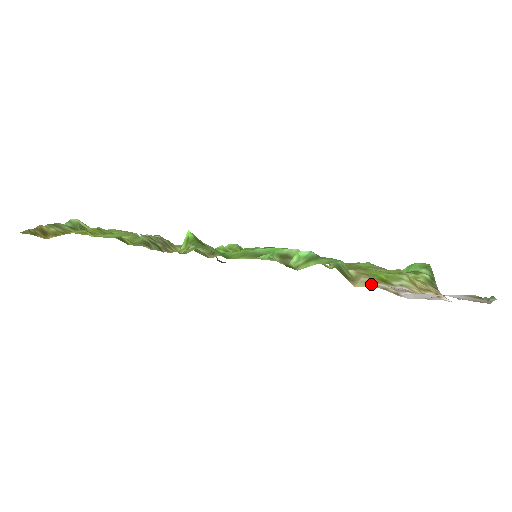
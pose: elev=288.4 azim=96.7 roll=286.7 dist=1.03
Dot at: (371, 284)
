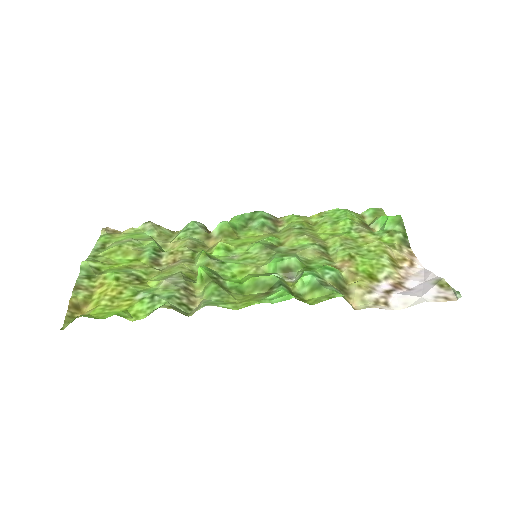
Dot at: (365, 300)
